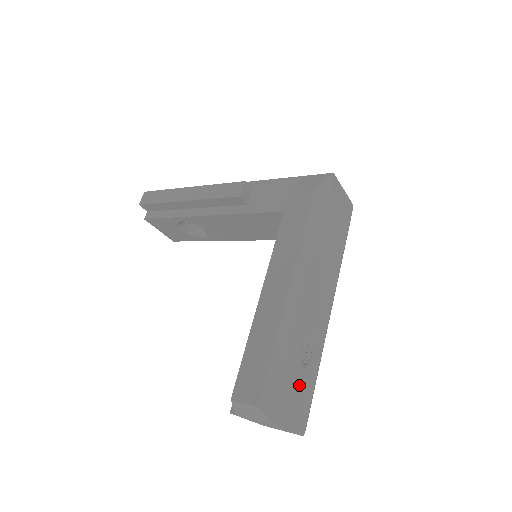
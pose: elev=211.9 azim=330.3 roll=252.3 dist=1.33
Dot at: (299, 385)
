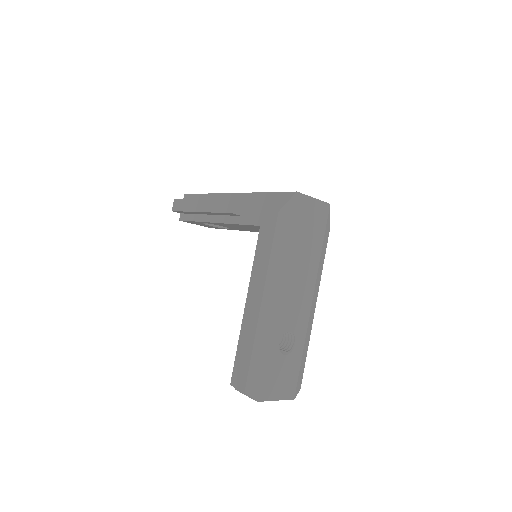
Dot at: (282, 368)
